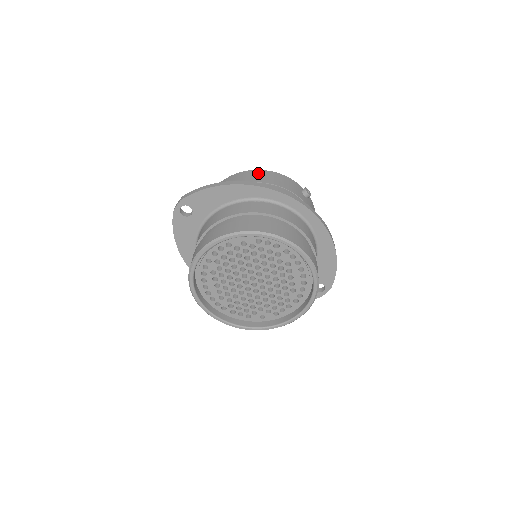
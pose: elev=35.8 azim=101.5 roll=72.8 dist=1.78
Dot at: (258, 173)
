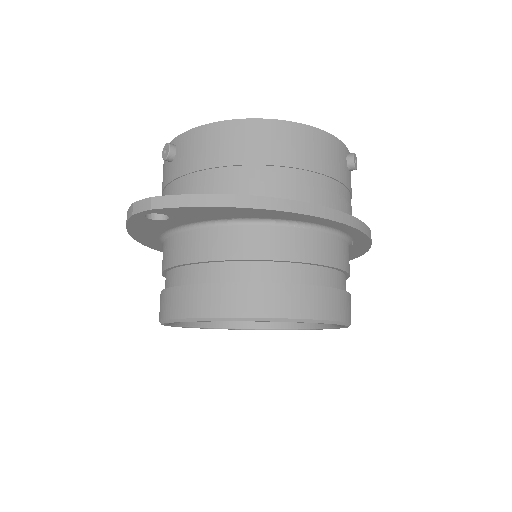
Dot at: (288, 134)
